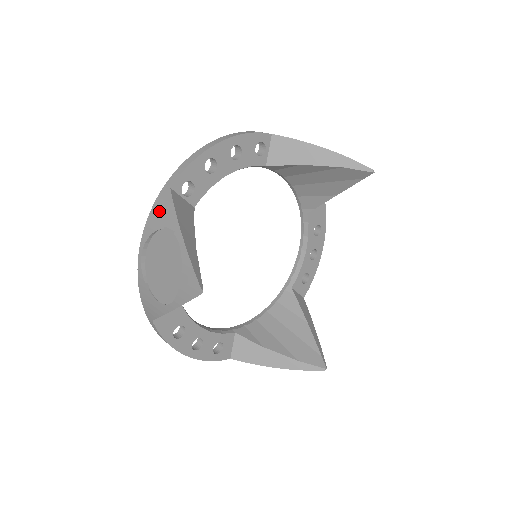
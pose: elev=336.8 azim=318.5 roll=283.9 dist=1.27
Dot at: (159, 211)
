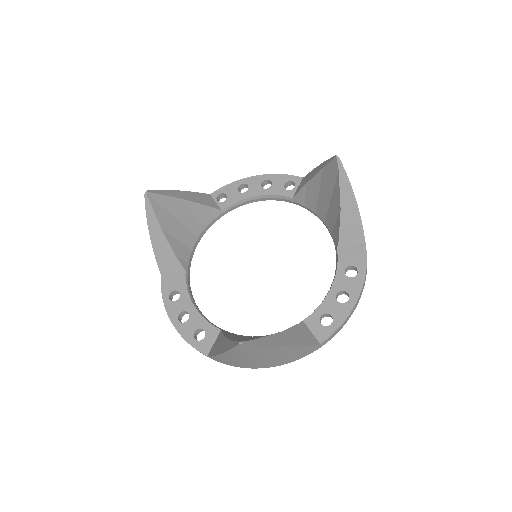
Dot at: occluded
